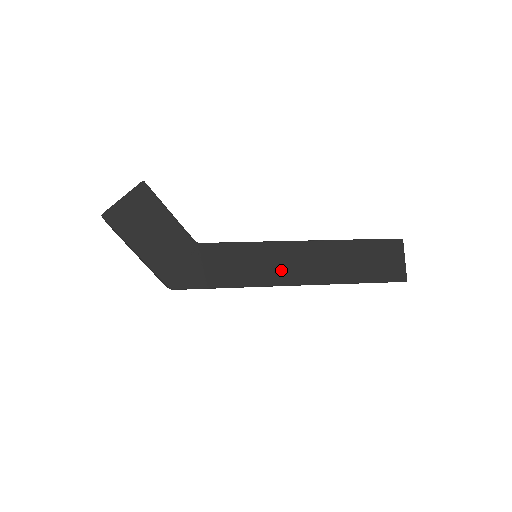
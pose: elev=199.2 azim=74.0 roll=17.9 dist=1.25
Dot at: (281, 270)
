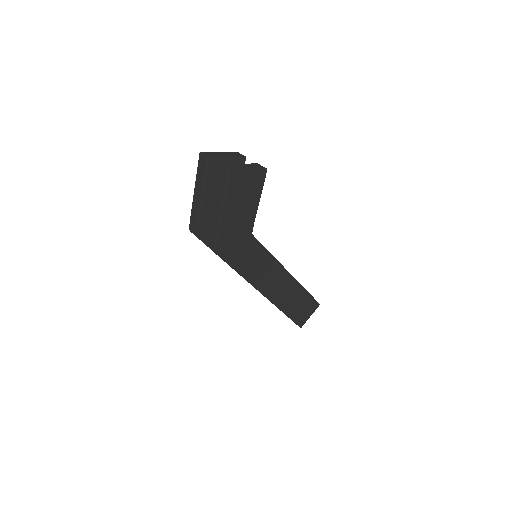
Dot at: (268, 282)
